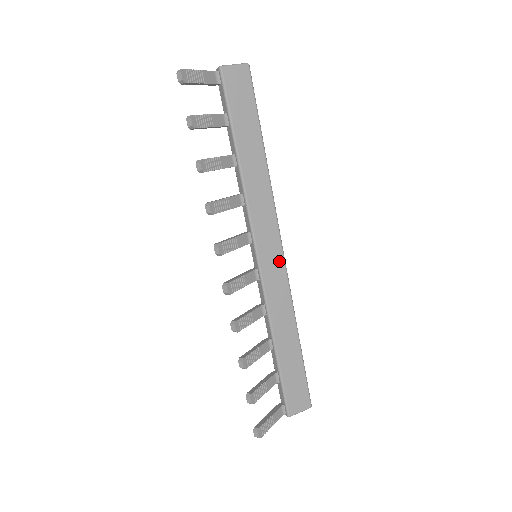
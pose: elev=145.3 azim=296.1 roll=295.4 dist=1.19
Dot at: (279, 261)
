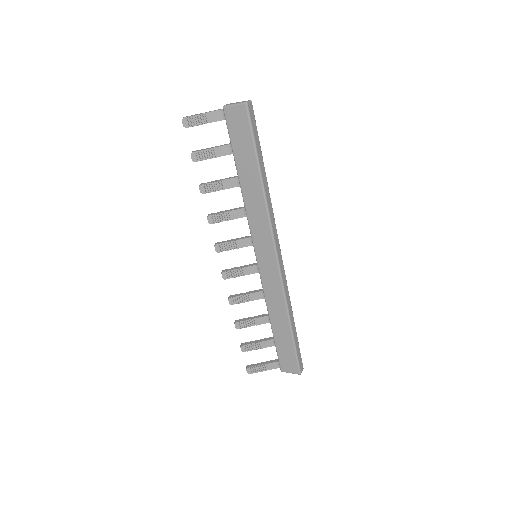
Dot at: (273, 265)
